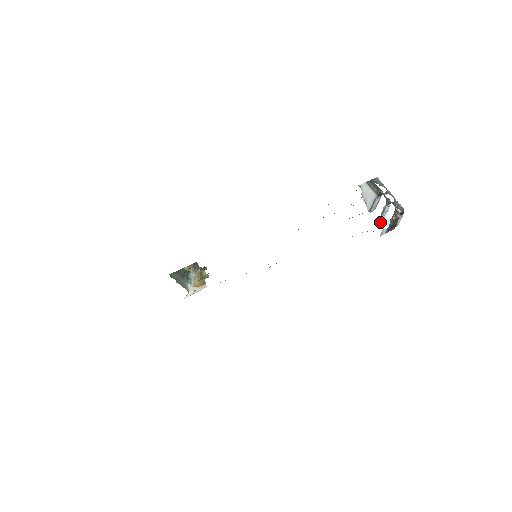
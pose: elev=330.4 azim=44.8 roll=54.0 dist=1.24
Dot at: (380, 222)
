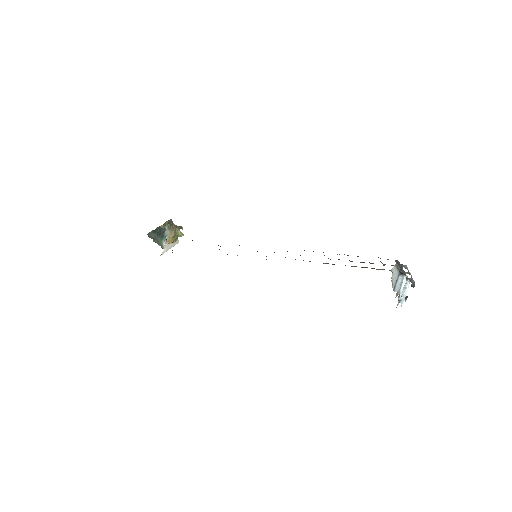
Dot at: (399, 298)
